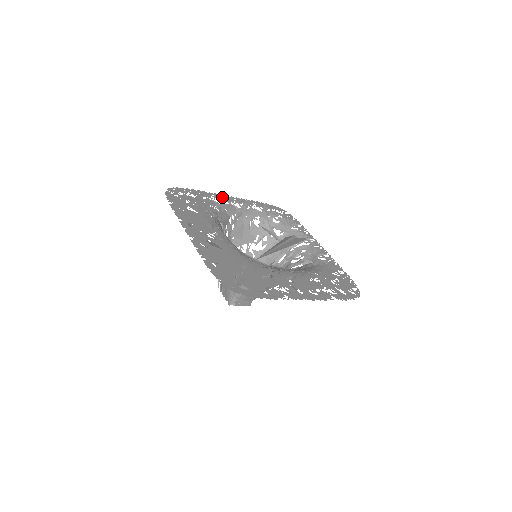
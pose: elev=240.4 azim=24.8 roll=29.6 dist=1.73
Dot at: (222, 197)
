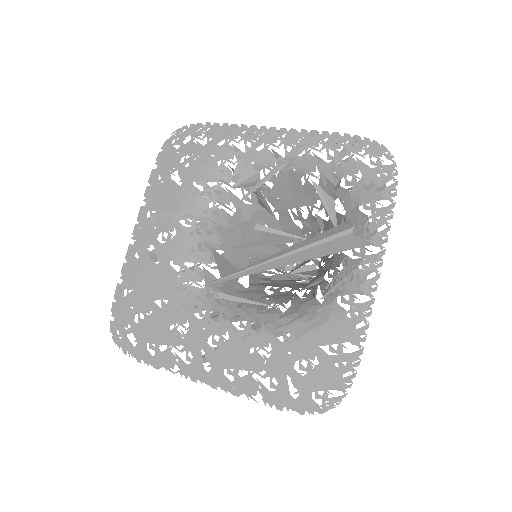
Dot at: (259, 134)
